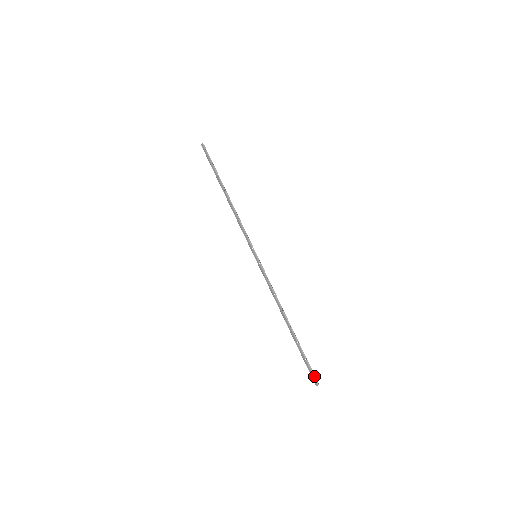
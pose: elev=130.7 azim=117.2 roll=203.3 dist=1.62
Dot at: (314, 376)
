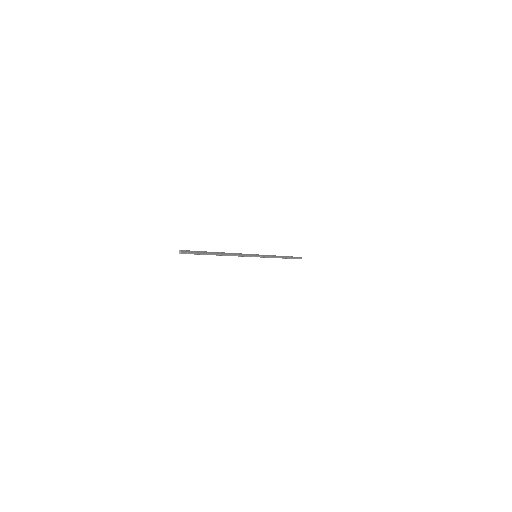
Dot at: (299, 258)
